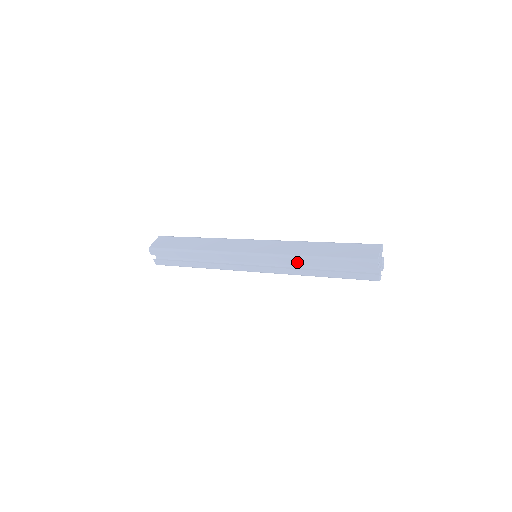
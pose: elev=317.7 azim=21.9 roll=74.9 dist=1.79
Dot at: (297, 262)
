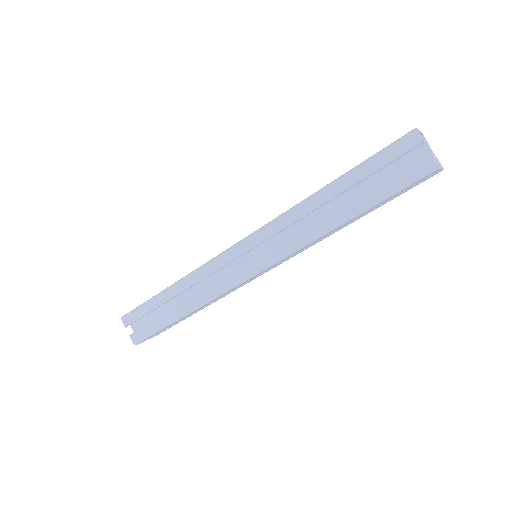
Dot at: (305, 212)
